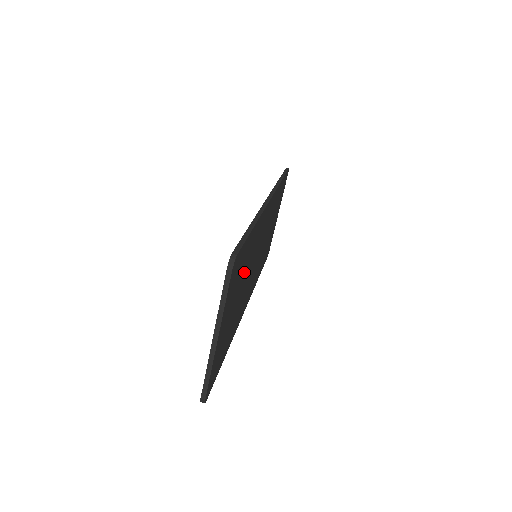
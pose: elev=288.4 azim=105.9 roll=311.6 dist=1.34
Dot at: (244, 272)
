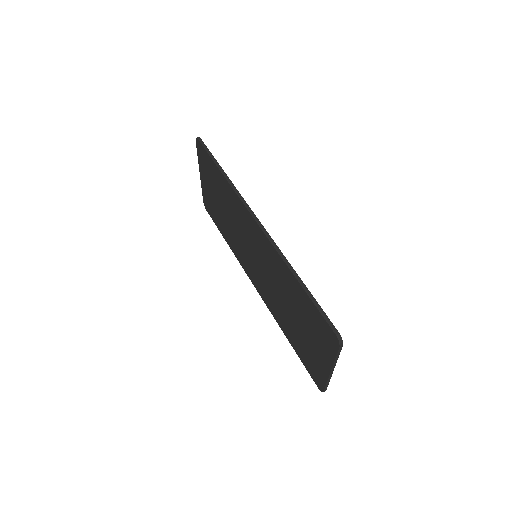
Dot at: occluded
